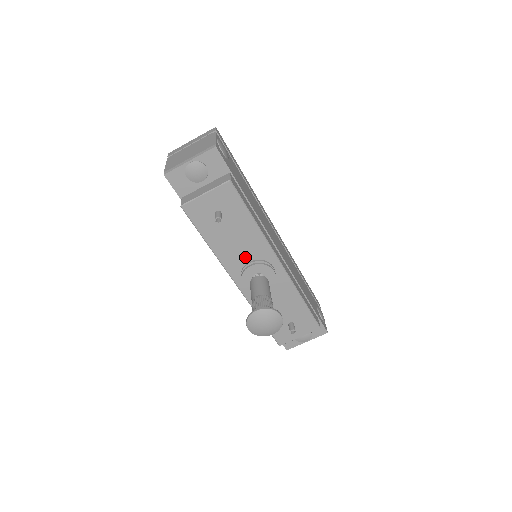
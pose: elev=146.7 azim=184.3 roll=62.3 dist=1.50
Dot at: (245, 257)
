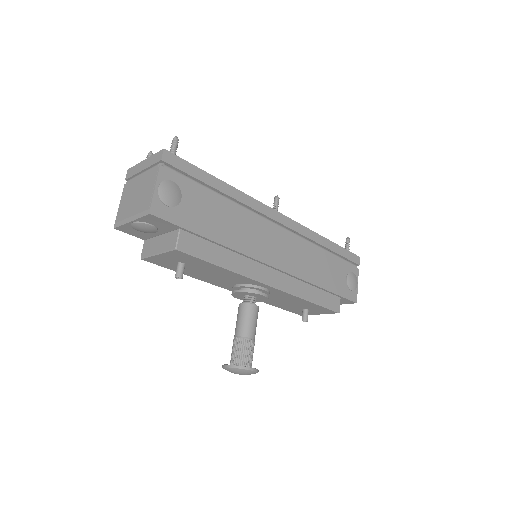
Dot at: (230, 282)
